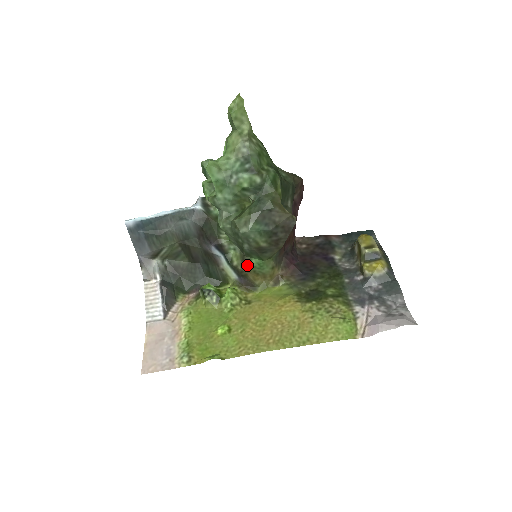
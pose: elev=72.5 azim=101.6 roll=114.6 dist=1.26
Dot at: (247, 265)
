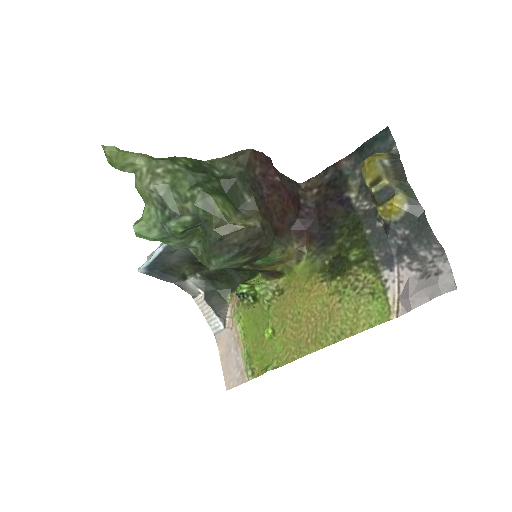
Dot at: (255, 265)
